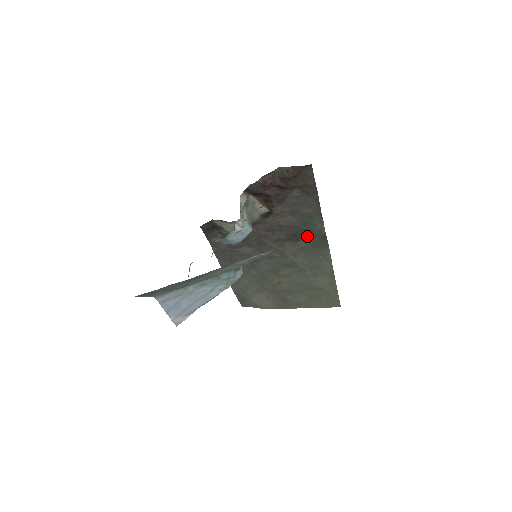
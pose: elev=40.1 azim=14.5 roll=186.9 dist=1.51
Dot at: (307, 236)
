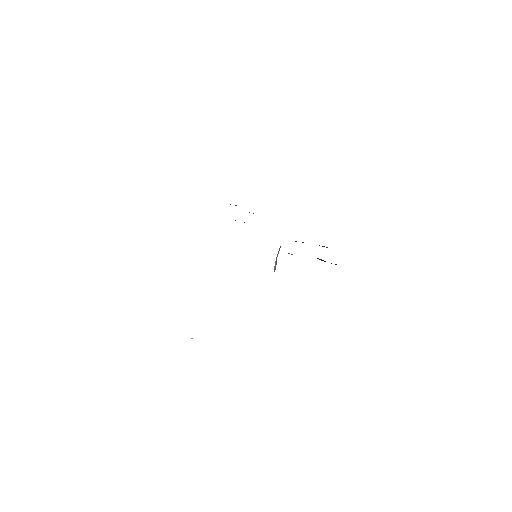
Dot at: occluded
